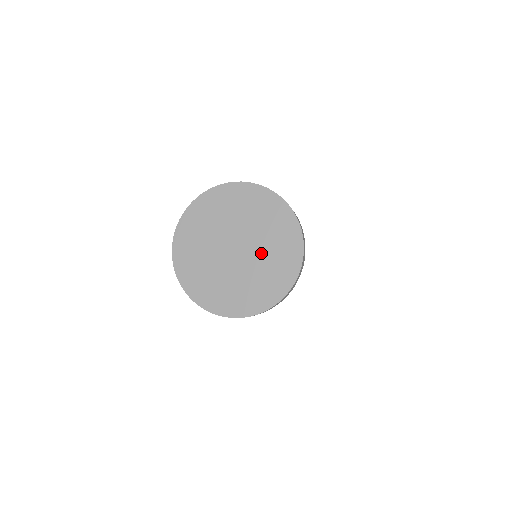
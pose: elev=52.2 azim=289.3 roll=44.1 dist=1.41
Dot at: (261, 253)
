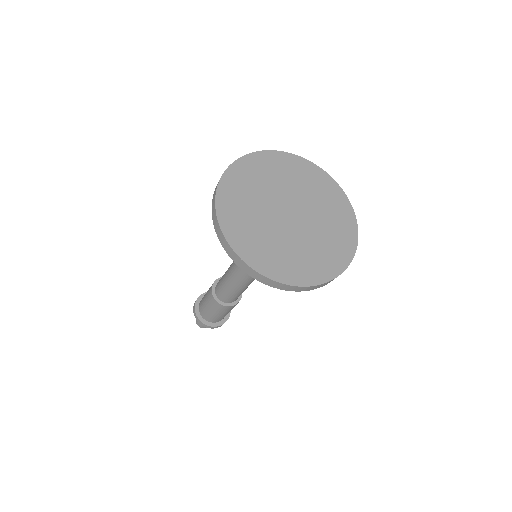
Dot at: (306, 239)
